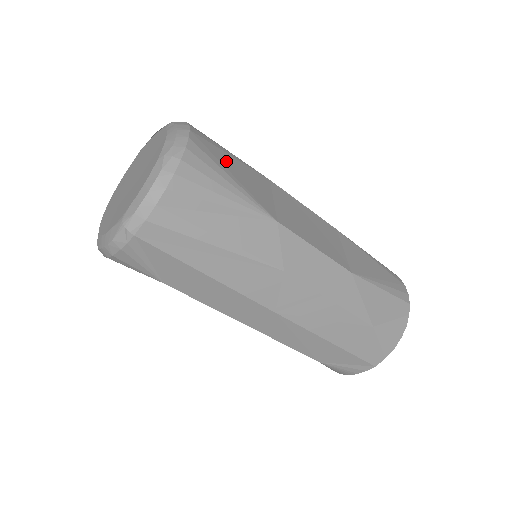
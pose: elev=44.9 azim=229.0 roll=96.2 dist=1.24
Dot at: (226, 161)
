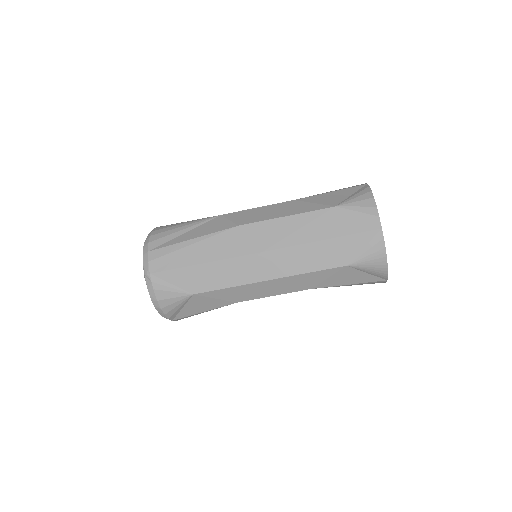
Dot at: occluded
